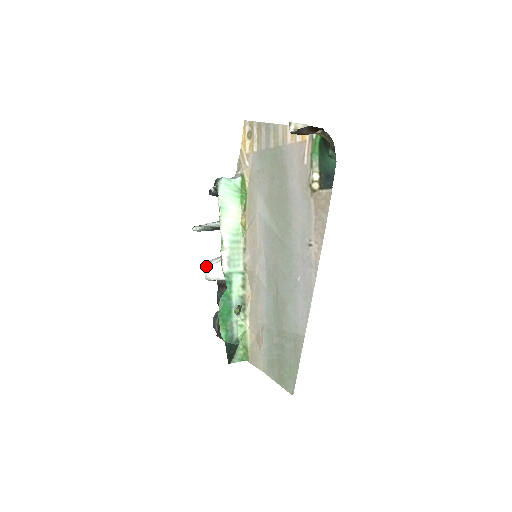
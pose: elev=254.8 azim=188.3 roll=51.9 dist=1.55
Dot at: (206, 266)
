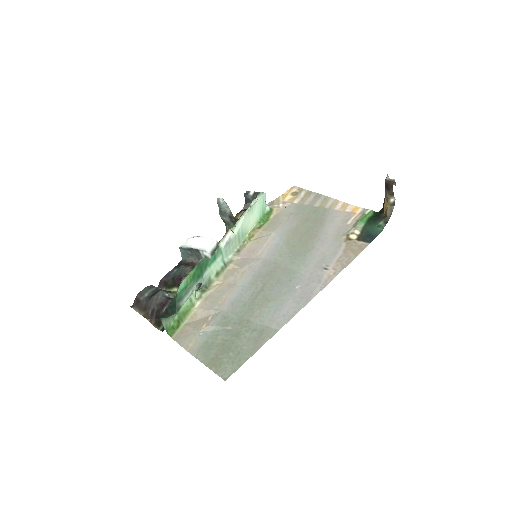
Dot at: (192, 237)
